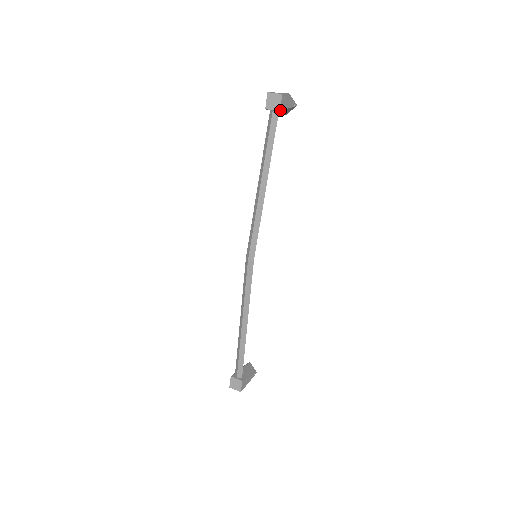
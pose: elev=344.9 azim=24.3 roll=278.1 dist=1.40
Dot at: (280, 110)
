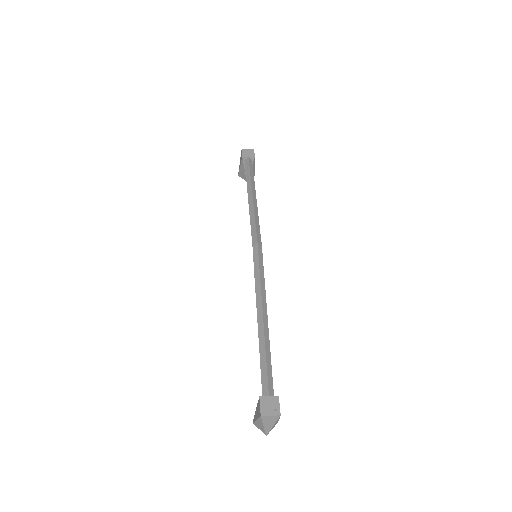
Dot at: (254, 157)
